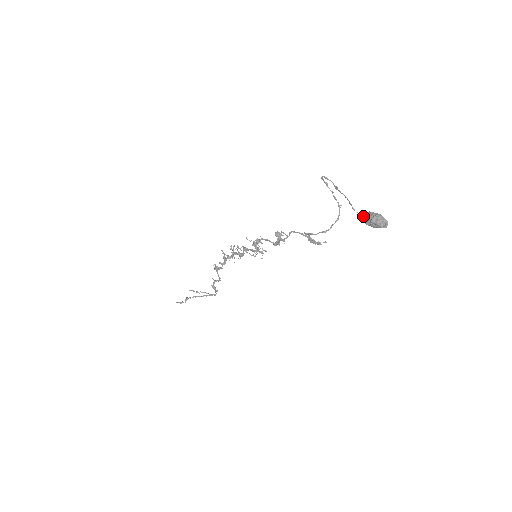
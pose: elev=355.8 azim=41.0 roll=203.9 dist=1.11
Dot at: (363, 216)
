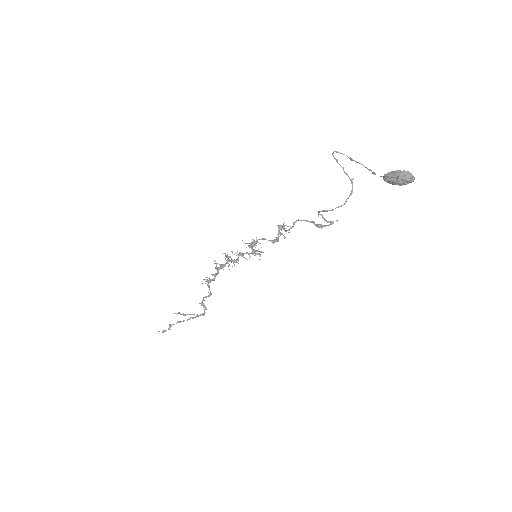
Dot at: (389, 175)
